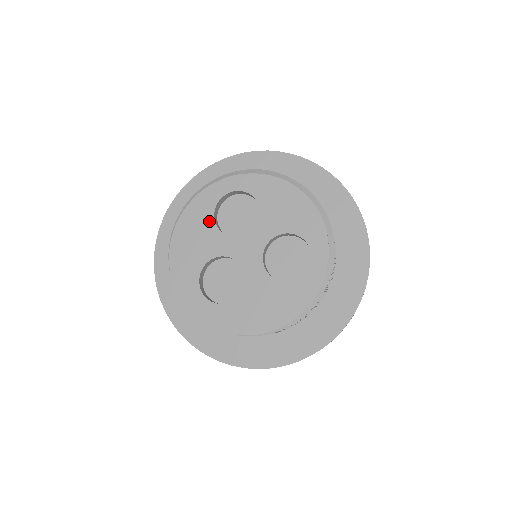
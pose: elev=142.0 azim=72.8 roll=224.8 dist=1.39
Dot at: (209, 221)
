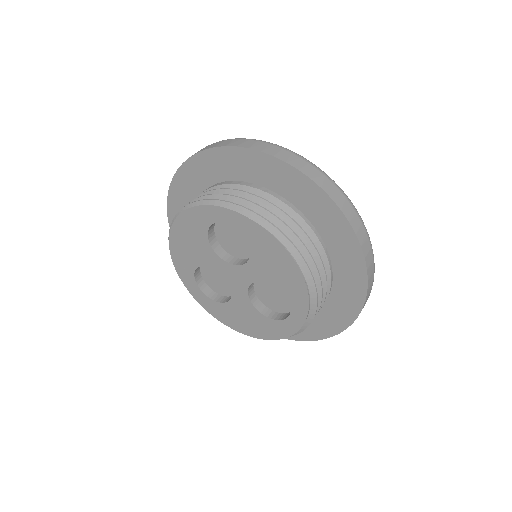
Dot at: (203, 236)
